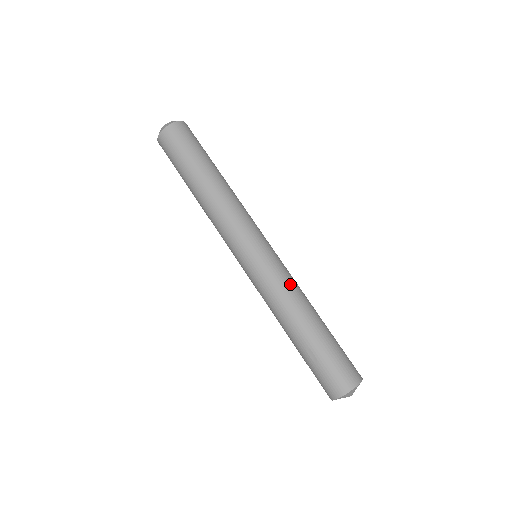
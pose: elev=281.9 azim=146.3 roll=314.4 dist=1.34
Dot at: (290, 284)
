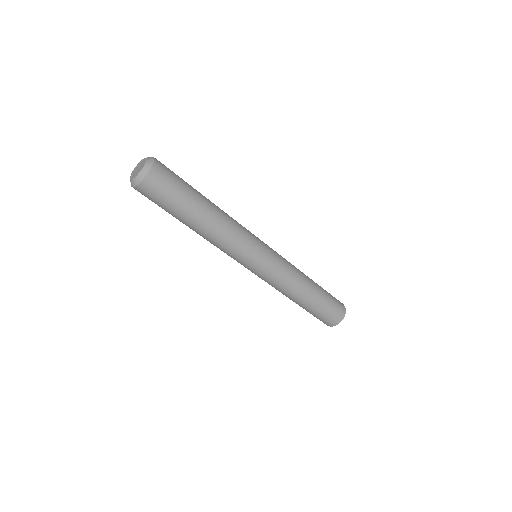
Dot at: (292, 268)
